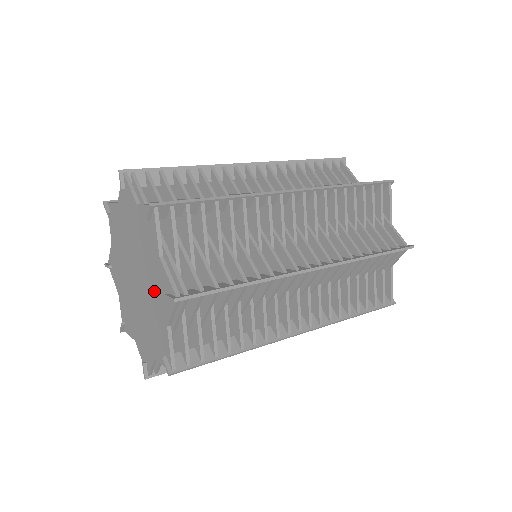
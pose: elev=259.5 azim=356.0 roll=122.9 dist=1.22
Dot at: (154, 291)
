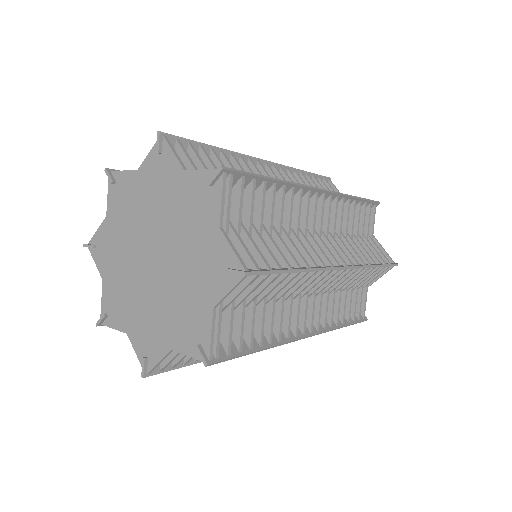
Dot at: (177, 309)
